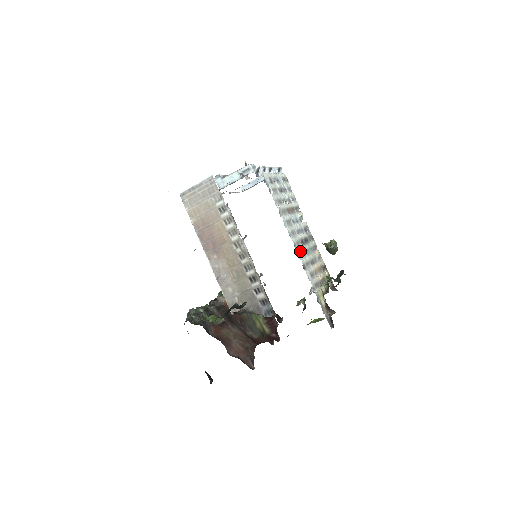
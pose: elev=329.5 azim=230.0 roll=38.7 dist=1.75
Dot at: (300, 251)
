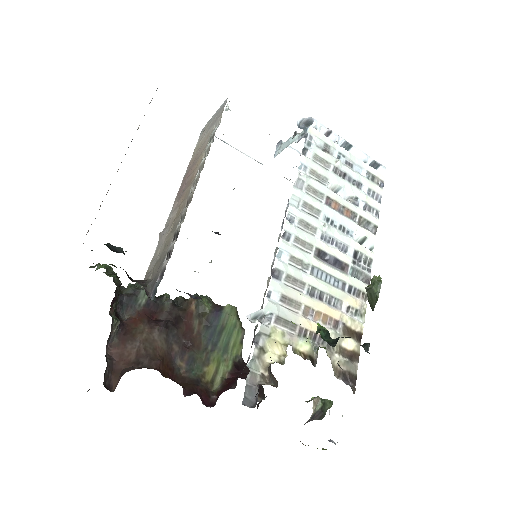
Dot at: (295, 254)
